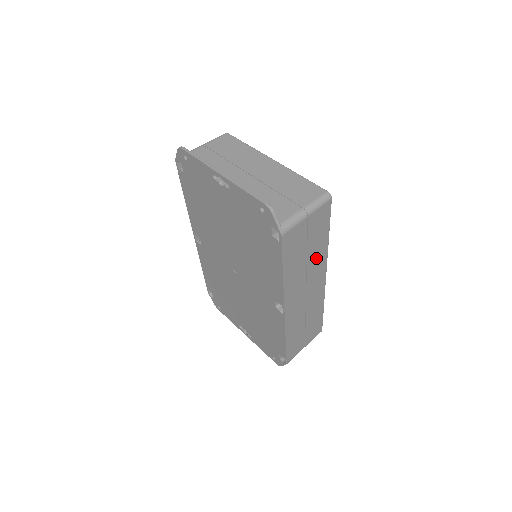
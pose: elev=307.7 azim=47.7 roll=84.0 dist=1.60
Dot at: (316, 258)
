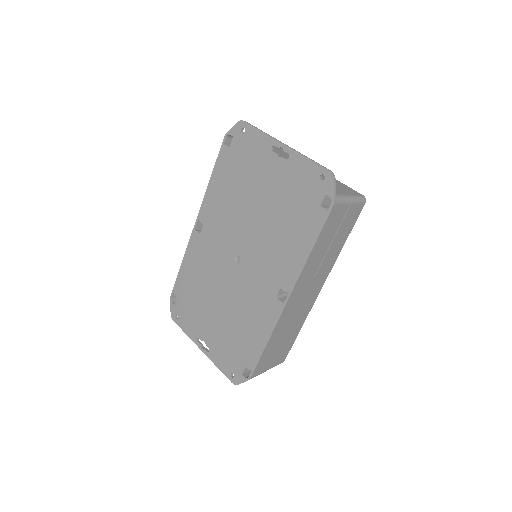
Dot at: (329, 259)
